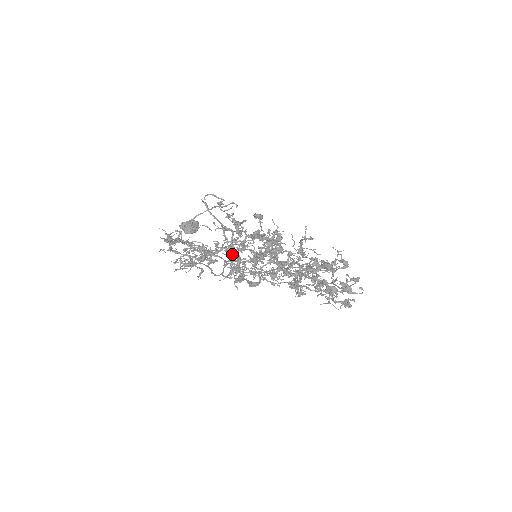
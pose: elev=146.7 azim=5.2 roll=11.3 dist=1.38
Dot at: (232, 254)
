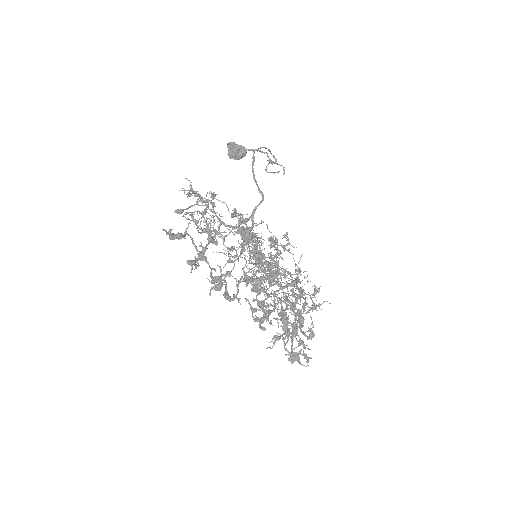
Dot at: (217, 278)
